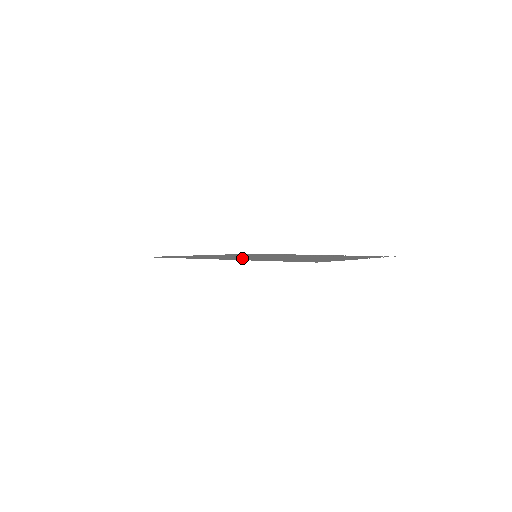
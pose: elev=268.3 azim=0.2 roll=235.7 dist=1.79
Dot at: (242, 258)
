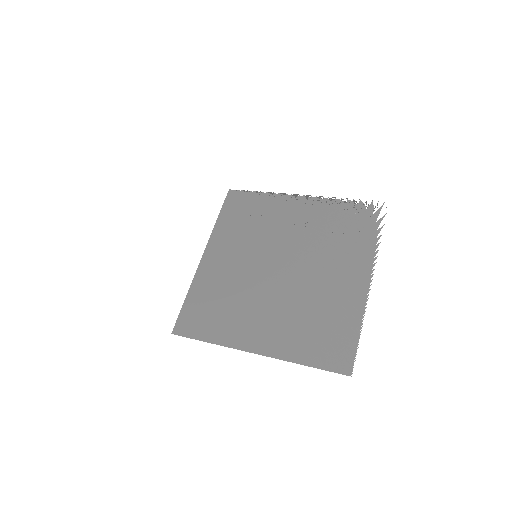
Dot at: (265, 323)
